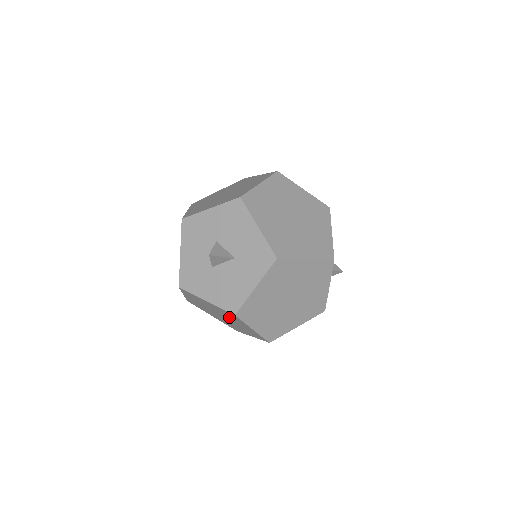
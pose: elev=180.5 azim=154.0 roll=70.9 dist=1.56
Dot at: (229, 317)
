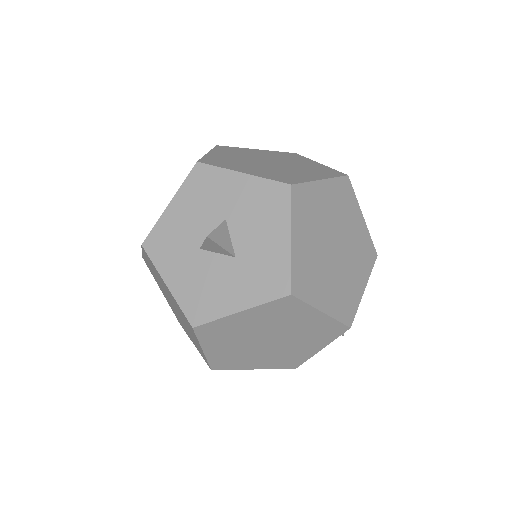
Dot at: (182, 317)
